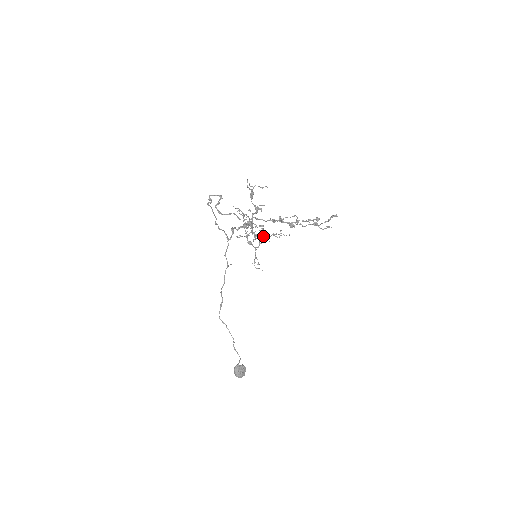
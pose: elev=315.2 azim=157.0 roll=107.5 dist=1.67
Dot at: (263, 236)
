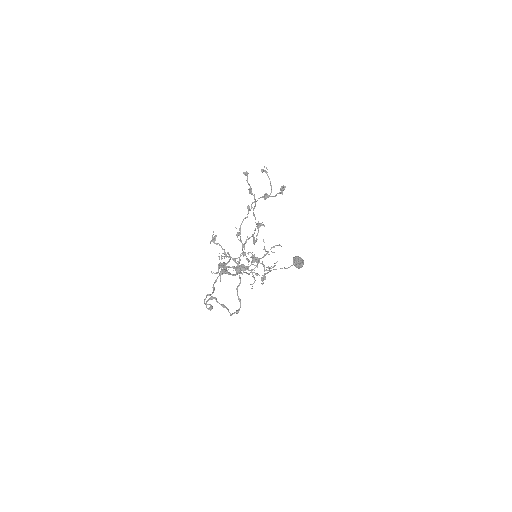
Dot at: (259, 261)
